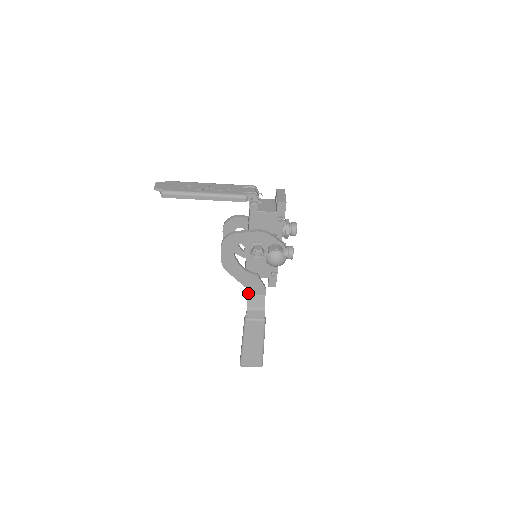
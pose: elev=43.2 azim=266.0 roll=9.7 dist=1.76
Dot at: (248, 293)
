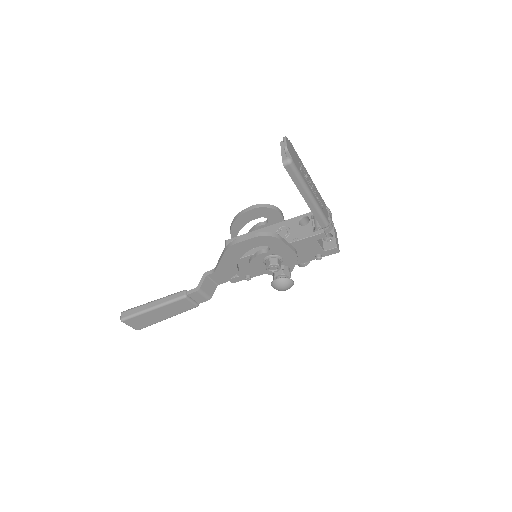
Dot at: (209, 274)
